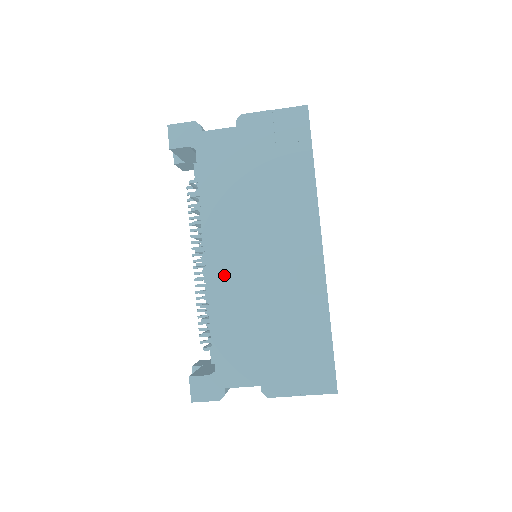
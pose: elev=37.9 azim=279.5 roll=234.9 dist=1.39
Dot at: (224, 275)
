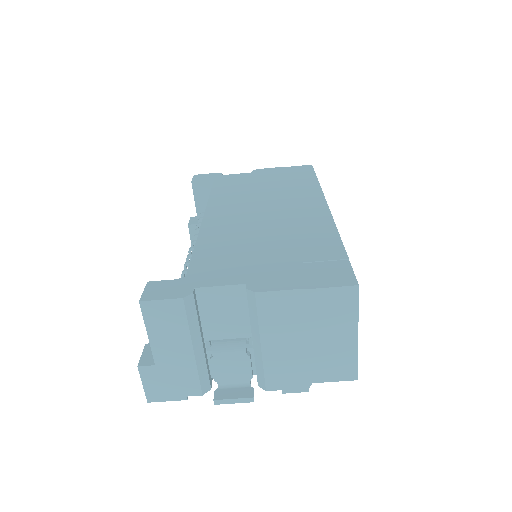
Dot at: (220, 223)
